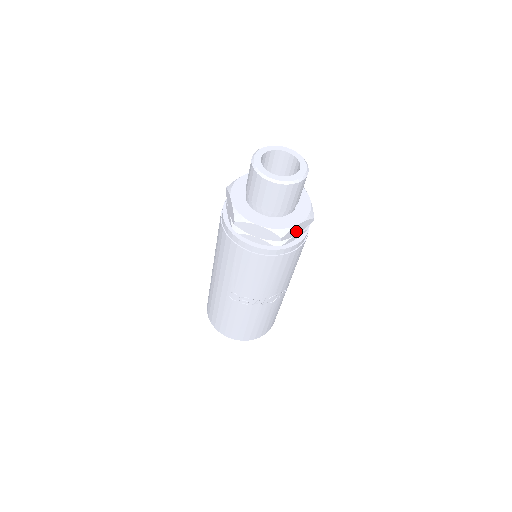
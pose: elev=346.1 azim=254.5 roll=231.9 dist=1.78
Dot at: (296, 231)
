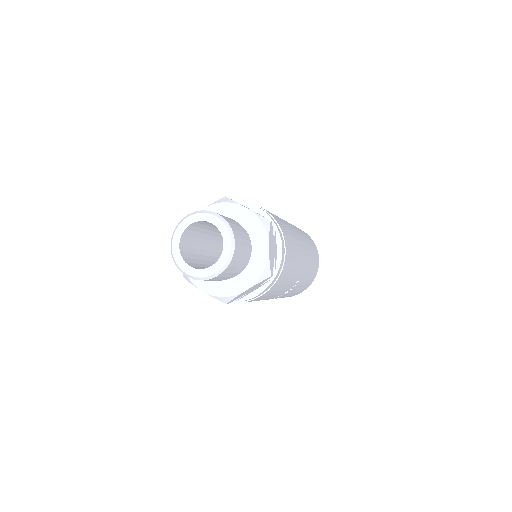
Dot at: (248, 291)
